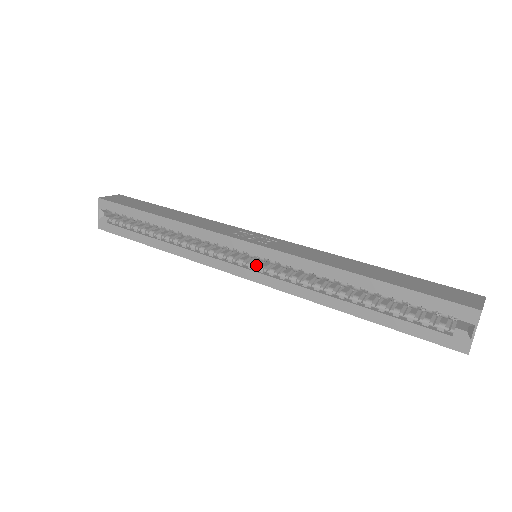
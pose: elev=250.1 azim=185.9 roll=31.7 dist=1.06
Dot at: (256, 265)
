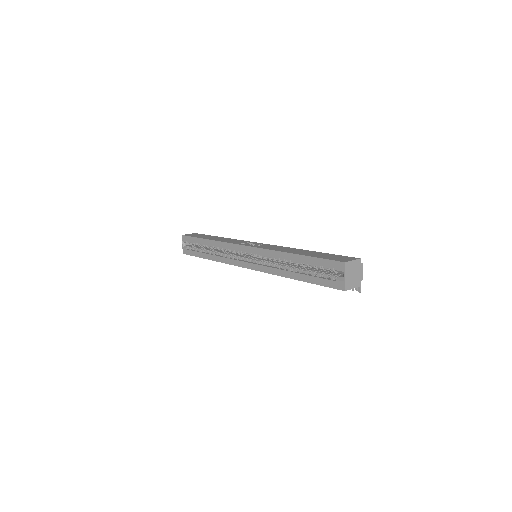
Dot at: (252, 260)
